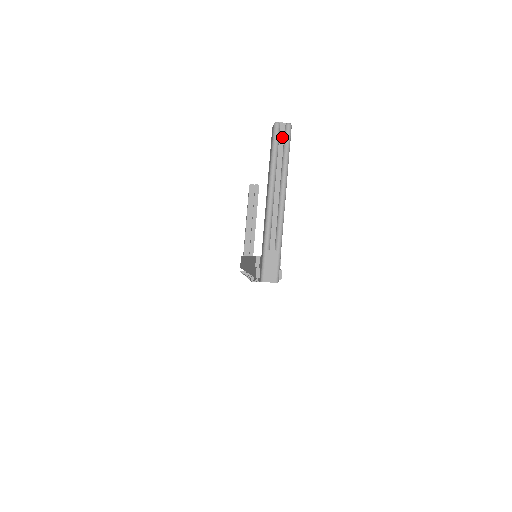
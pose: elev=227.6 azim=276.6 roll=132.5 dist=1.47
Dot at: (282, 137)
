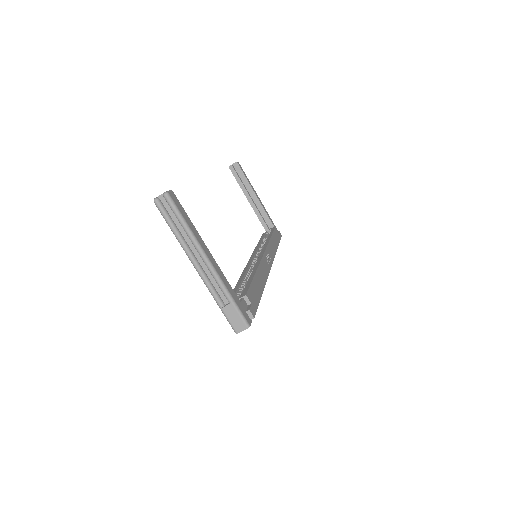
Dot at: (168, 208)
